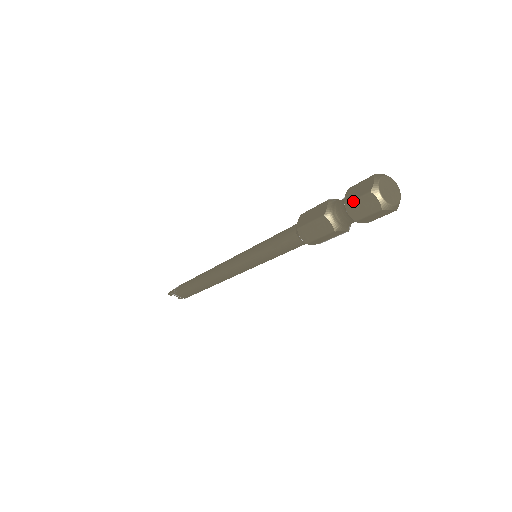
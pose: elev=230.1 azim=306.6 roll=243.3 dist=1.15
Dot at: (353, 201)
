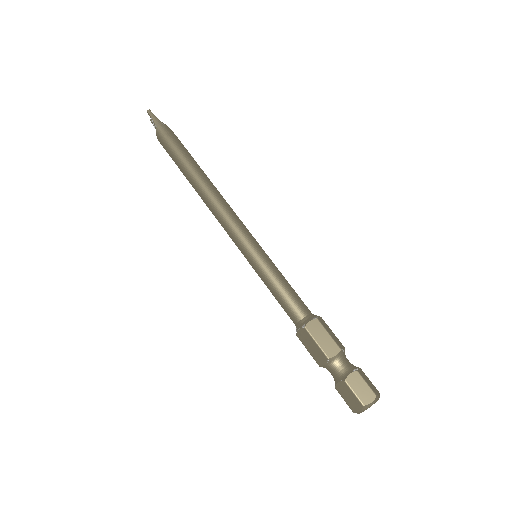
Dot at: (350, 389)
